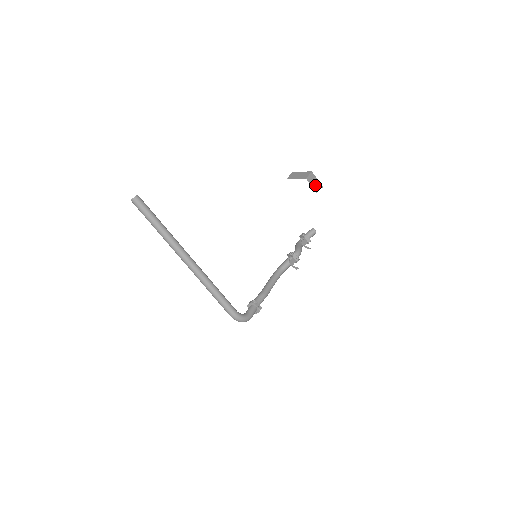
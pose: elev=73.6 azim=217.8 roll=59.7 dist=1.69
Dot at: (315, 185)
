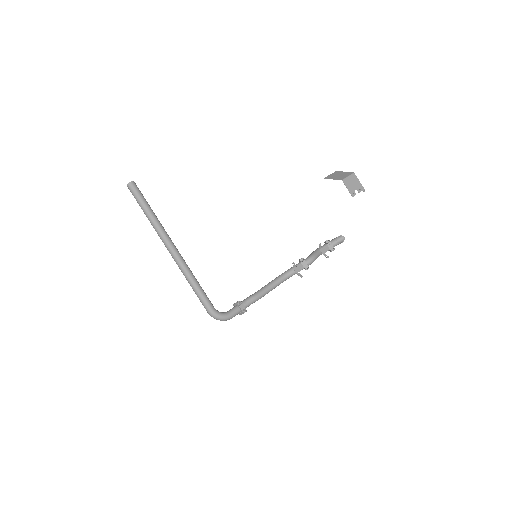
Dot at: (353, 188)
